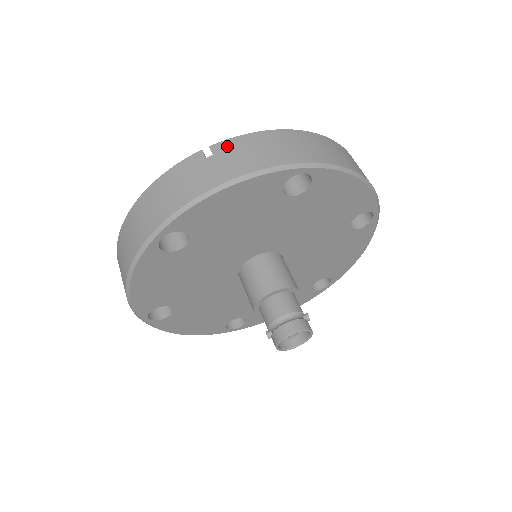
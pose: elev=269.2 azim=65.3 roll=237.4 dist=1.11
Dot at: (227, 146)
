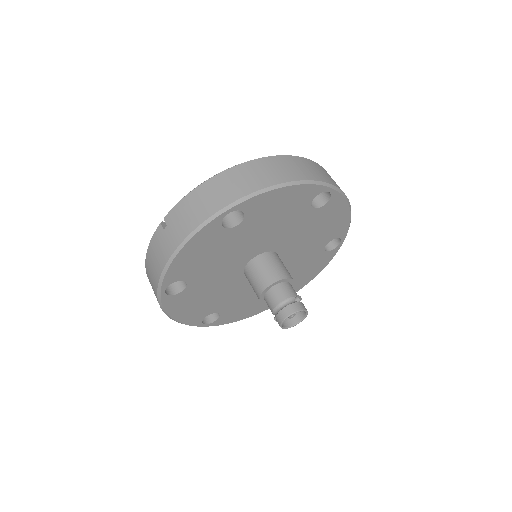
Dot at: (173, 215)
